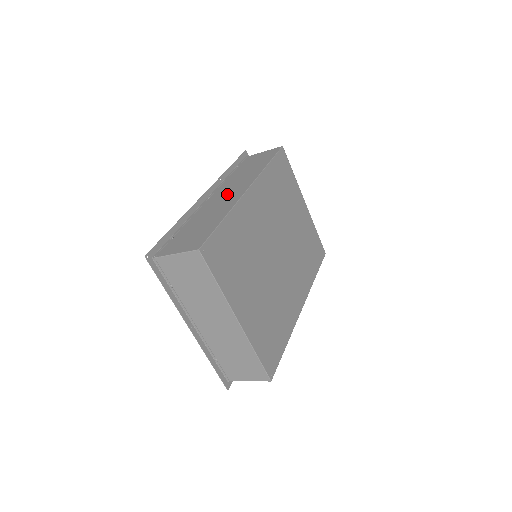
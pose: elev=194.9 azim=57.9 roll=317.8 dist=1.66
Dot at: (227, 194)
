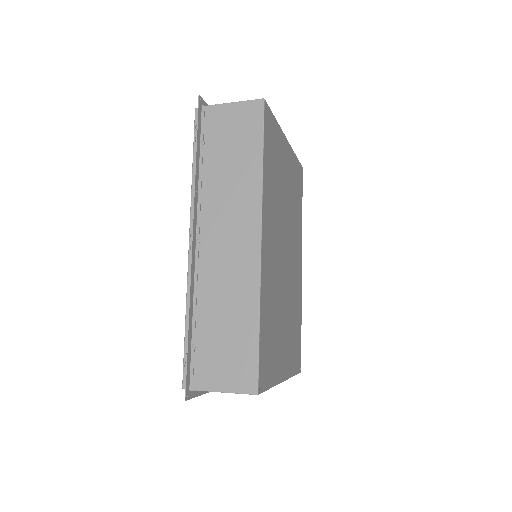
Dot at: (229, 244)
